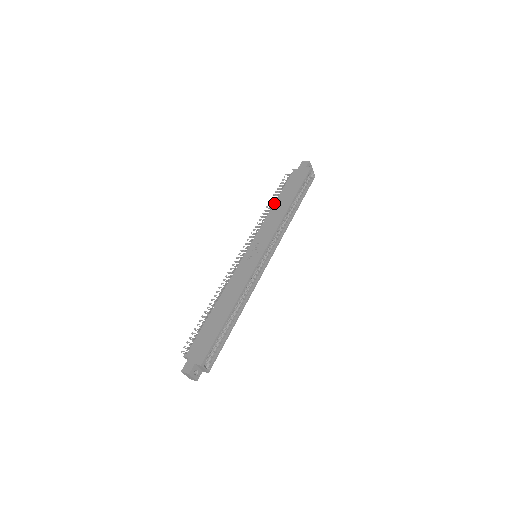
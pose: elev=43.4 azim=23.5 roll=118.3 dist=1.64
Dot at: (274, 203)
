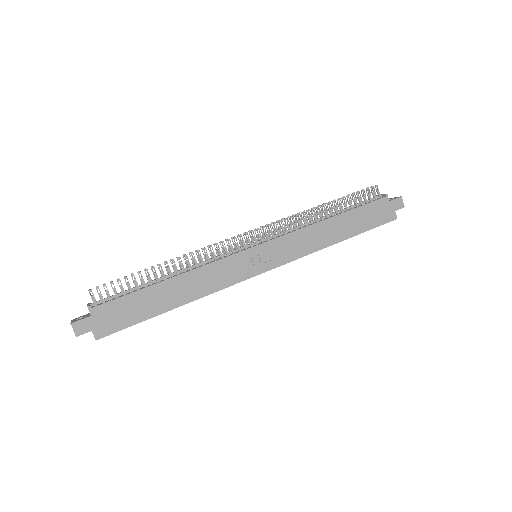
Dot at: (332, 217)
